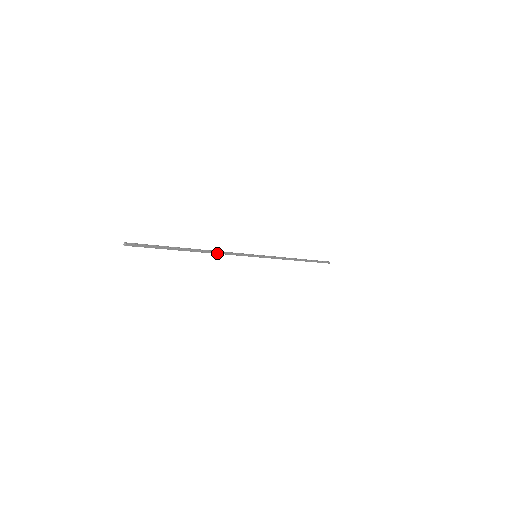
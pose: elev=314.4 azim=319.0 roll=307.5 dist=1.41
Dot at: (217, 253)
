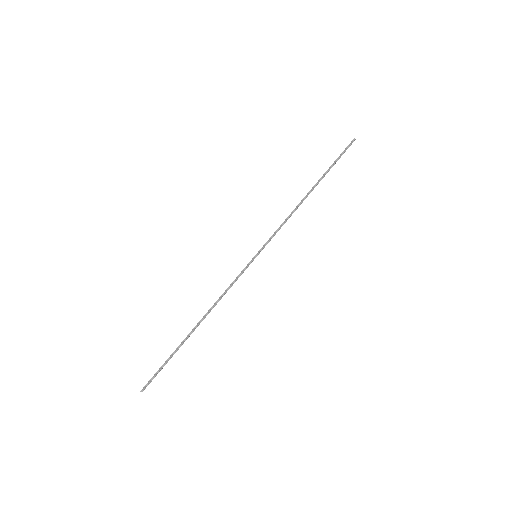
Dot at: occluded
